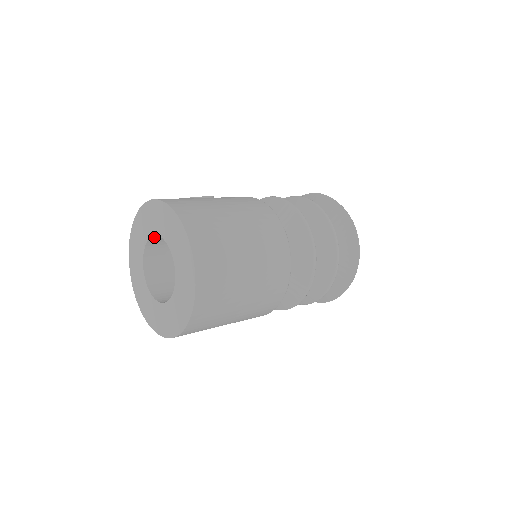
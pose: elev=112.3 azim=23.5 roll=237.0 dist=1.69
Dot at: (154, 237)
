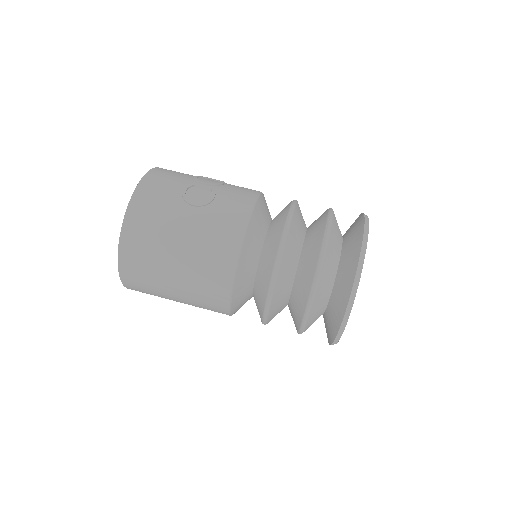
Dot at: occluded
